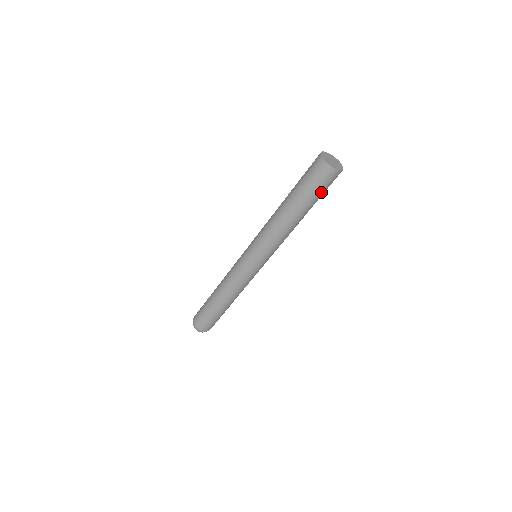
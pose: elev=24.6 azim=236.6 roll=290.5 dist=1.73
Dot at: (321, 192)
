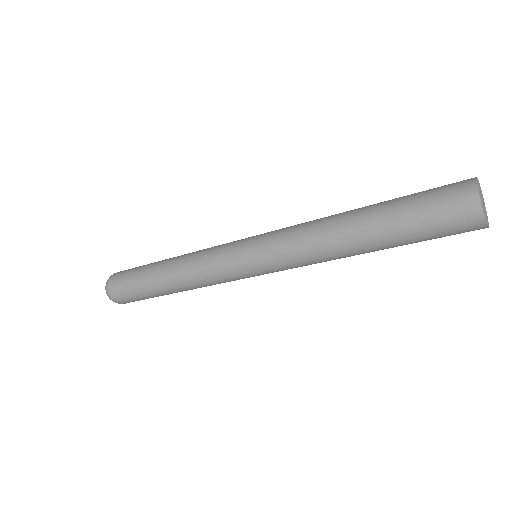
Dot at: (426, 229)
